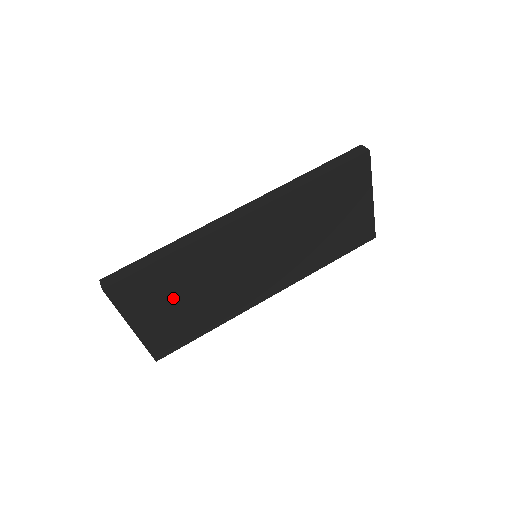
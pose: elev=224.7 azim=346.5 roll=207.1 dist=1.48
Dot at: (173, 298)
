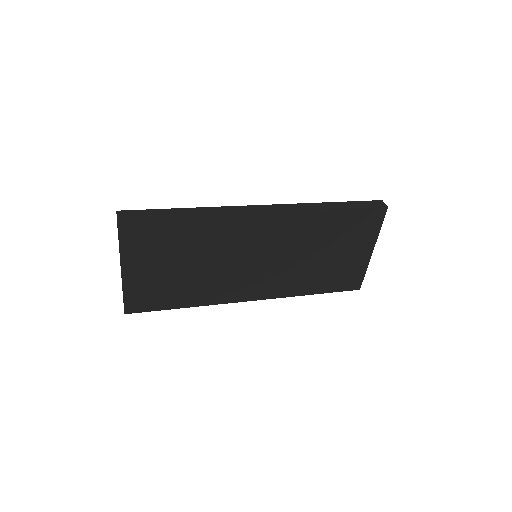
Dot at: (170, 258)
